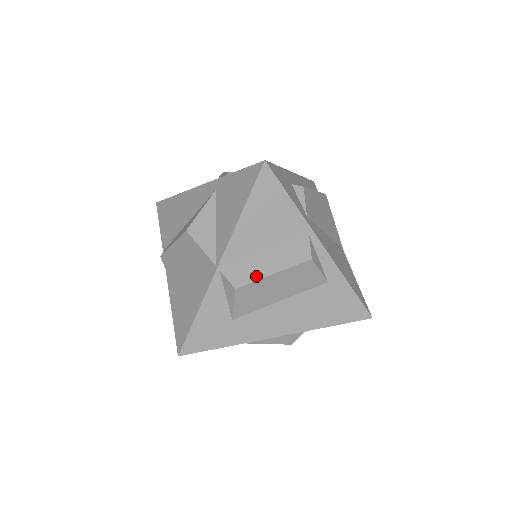
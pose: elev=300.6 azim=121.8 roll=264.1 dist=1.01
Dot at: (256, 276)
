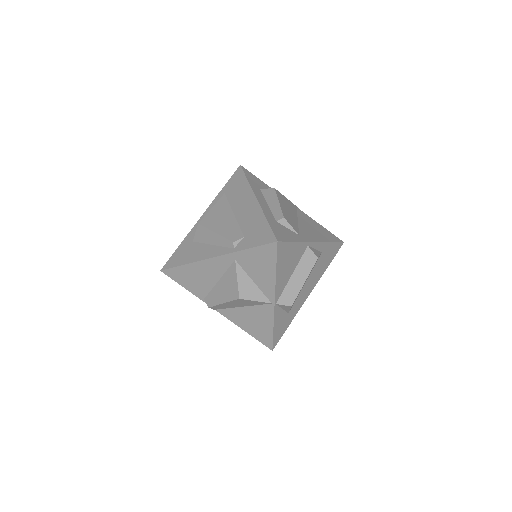
Dot at: (297, 291)
